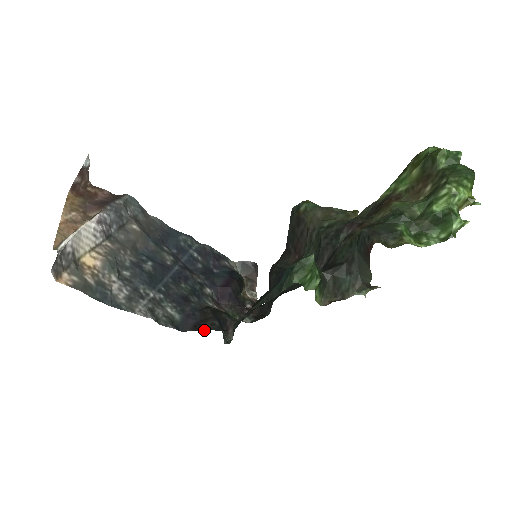
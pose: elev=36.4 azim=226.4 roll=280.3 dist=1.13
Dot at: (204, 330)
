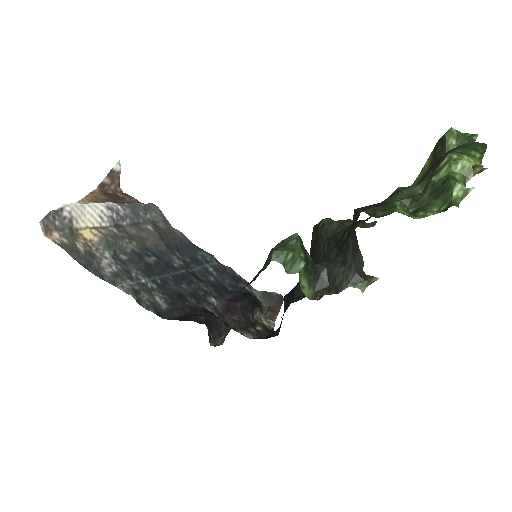
Dot at: (186, 320)
